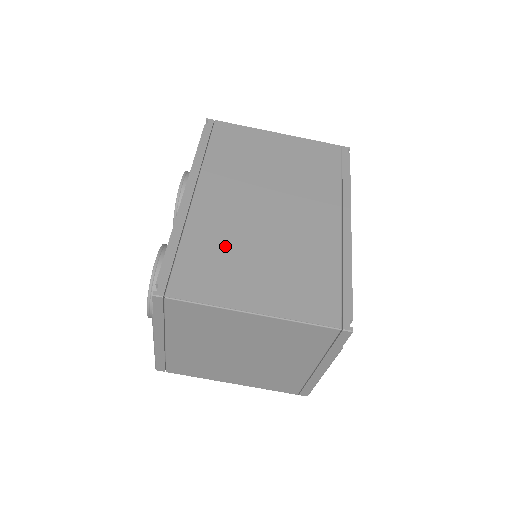
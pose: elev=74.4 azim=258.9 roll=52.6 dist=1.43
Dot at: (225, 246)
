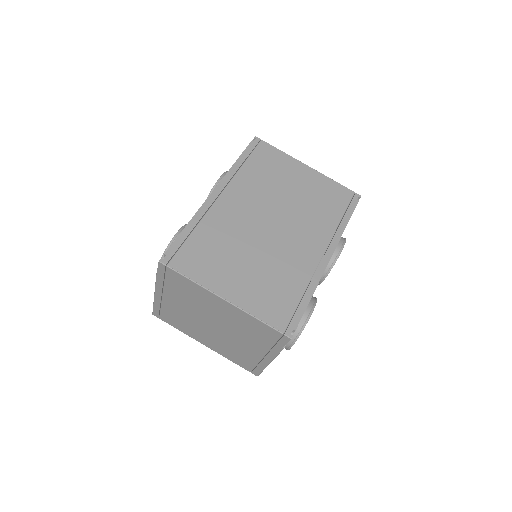
Dot at: (225, 243)
